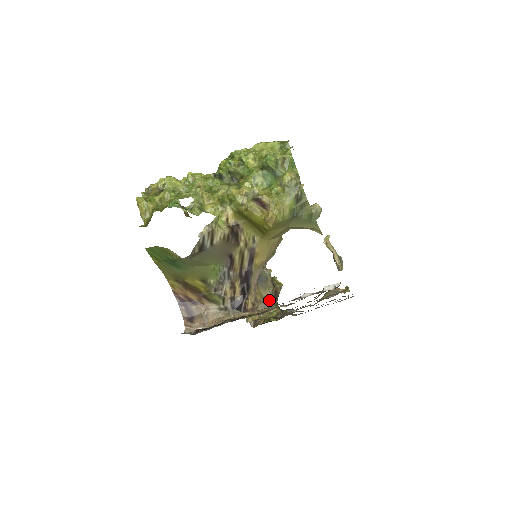
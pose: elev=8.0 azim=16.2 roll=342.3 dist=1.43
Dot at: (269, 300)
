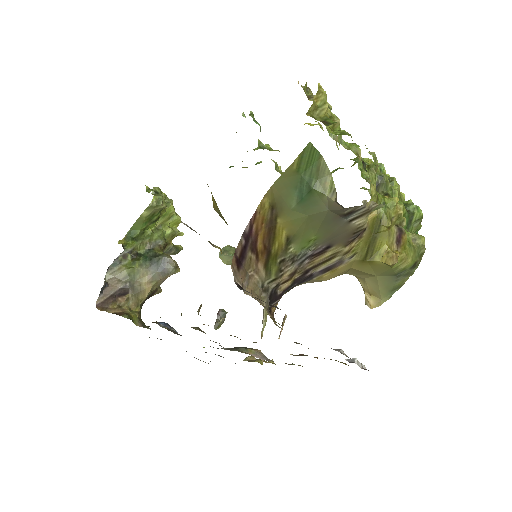
Dot at: (142, 295)
